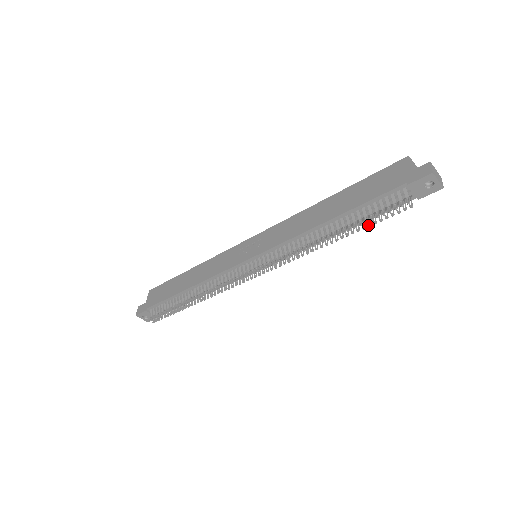
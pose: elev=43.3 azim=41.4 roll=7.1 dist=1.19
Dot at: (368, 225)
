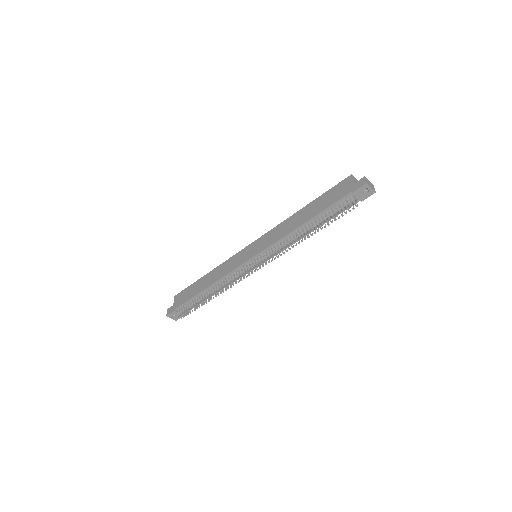
Dot at: (331, 222)
